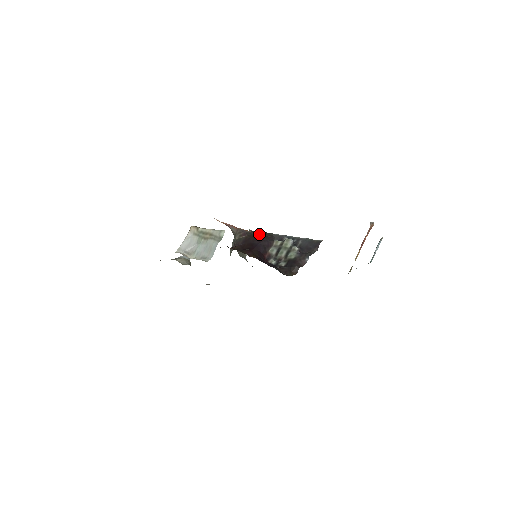
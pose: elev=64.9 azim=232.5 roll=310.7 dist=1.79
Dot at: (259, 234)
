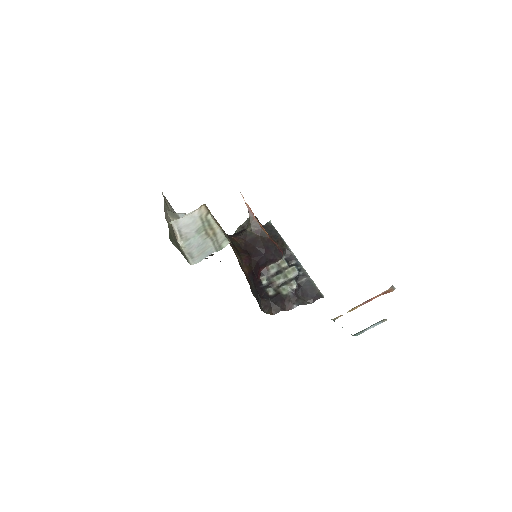
Dot at: (272, 242)
